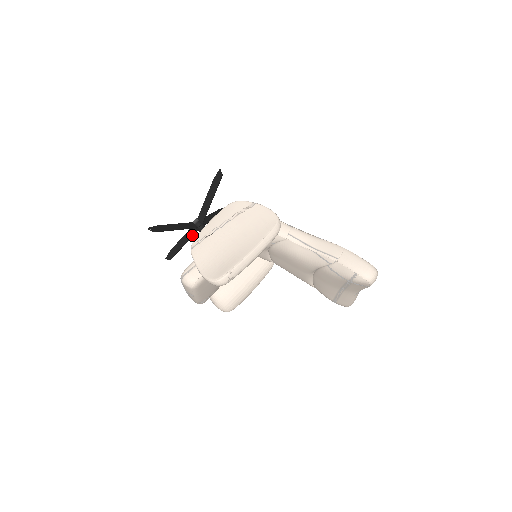
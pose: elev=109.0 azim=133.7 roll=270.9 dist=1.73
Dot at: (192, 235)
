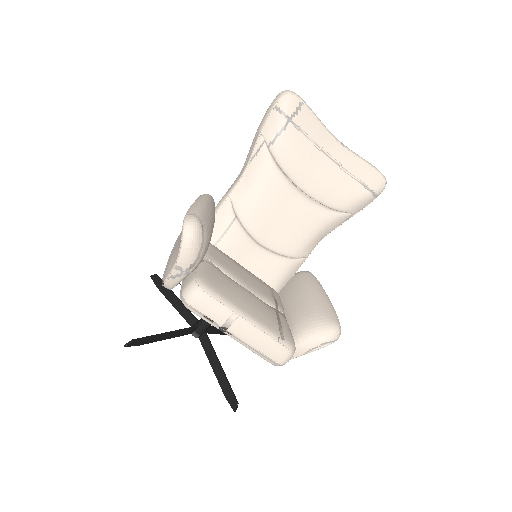
Dot at: (209, 344)
